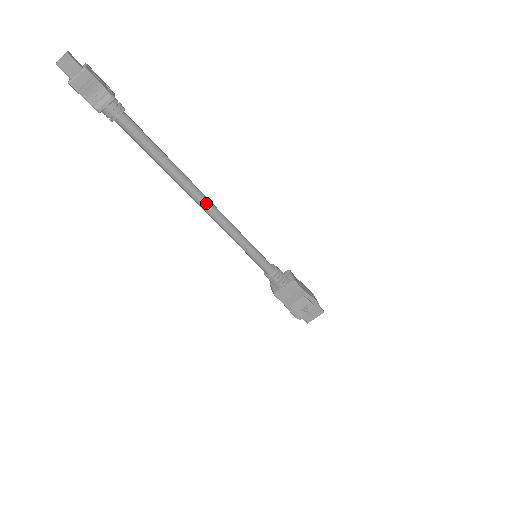
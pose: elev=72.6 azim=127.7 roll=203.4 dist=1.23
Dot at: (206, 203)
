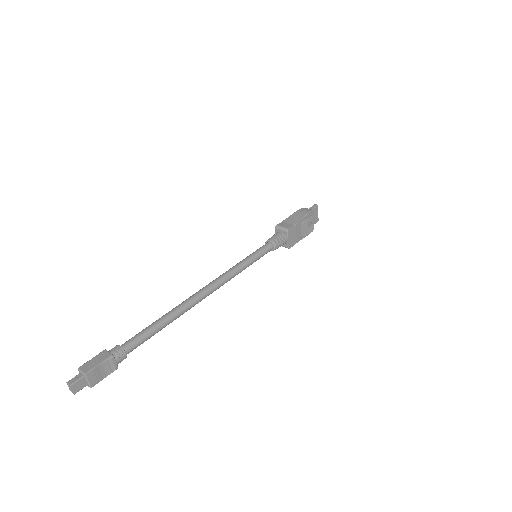
Dot at: (206, 293)
